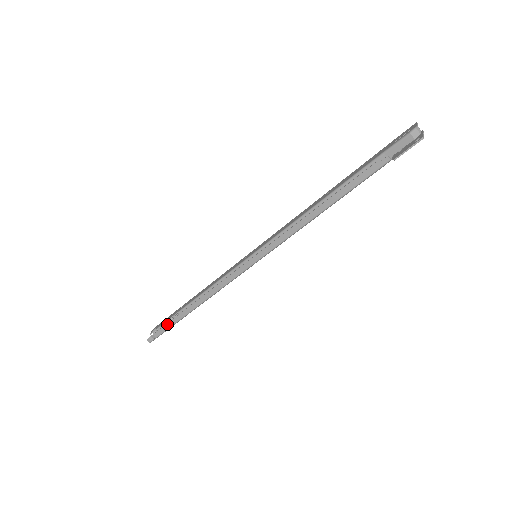
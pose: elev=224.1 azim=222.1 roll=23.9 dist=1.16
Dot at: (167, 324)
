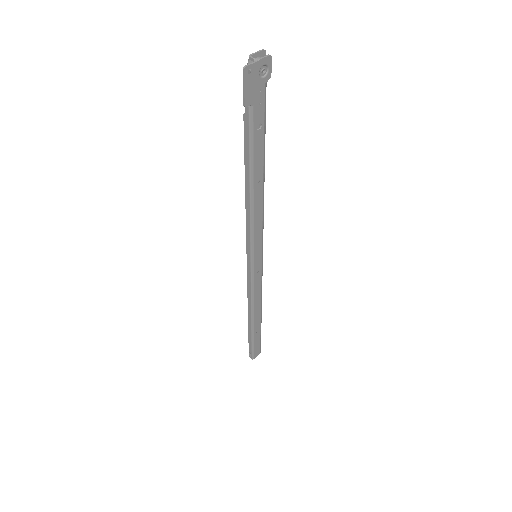
Dot at: (249, 339)
